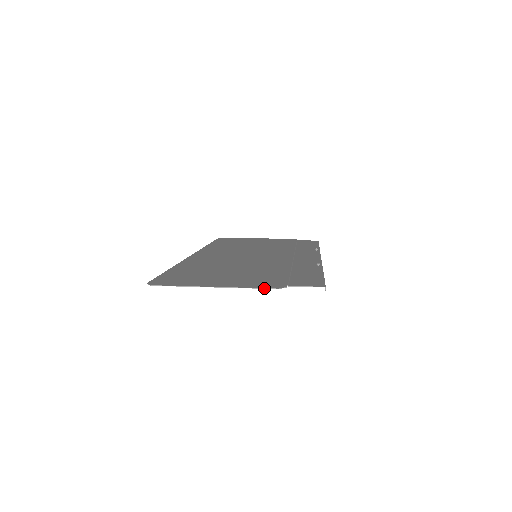
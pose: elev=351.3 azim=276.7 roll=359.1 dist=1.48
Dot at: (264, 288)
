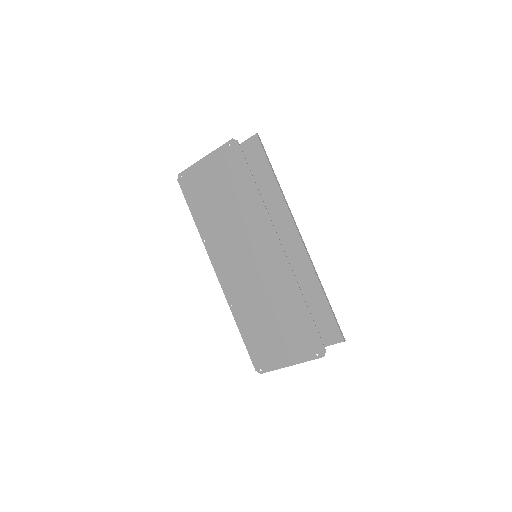
Dot at: (226, 143)
